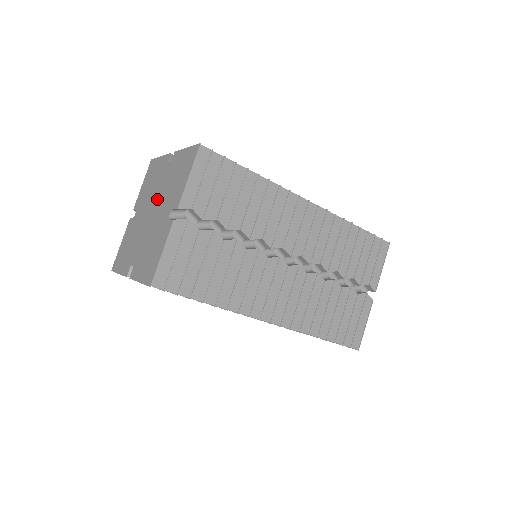
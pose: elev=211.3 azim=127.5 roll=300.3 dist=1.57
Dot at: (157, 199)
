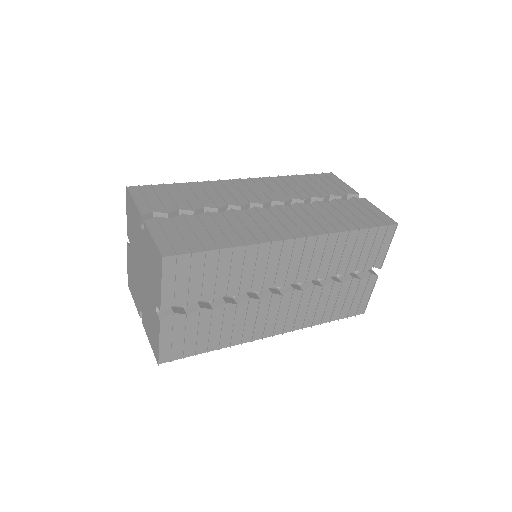
Dot at: (142, 264)
